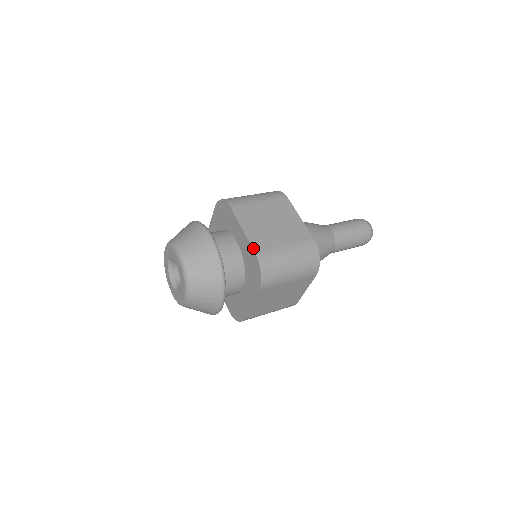
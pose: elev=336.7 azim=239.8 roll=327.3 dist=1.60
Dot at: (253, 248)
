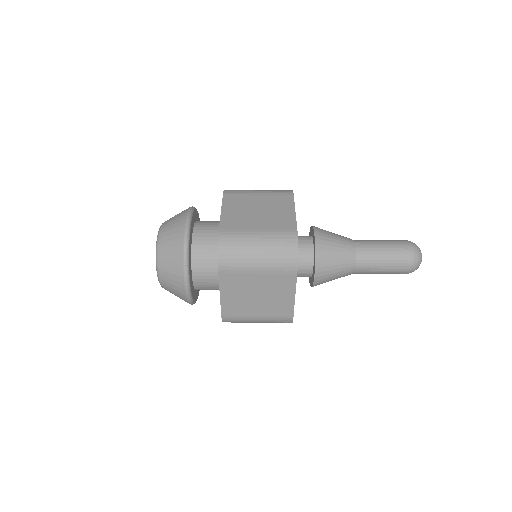
Dot at: (220, 226)
